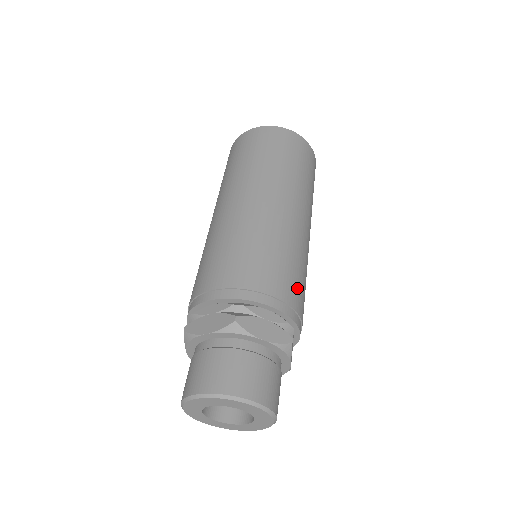
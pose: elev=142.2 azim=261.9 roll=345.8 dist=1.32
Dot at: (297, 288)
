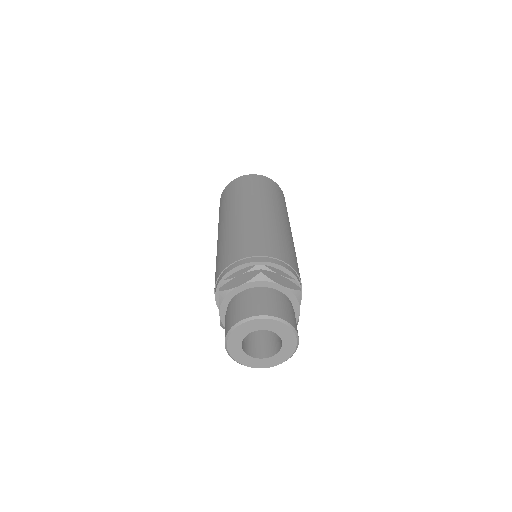
Dot at: (295, 262)
